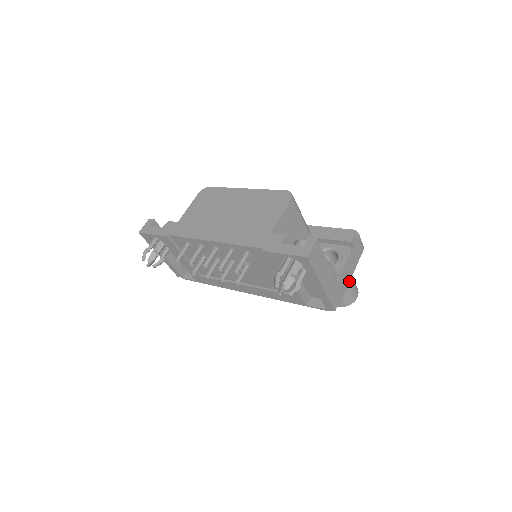
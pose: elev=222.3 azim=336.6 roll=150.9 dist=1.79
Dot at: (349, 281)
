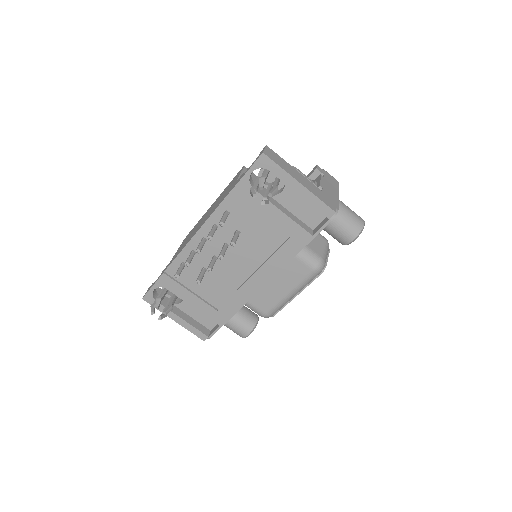
Dot at: (337, 197)
